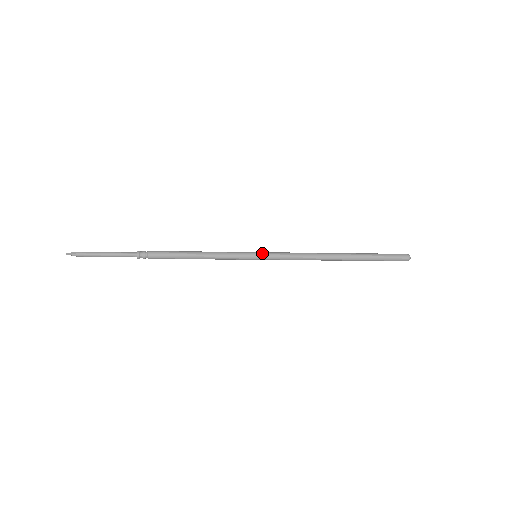
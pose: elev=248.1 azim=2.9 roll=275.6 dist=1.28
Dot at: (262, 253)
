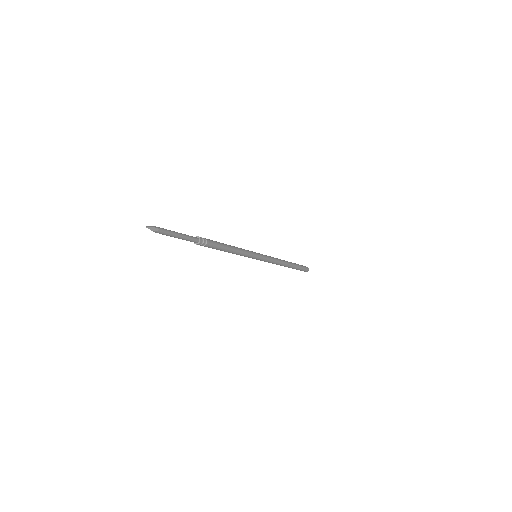
Dot at: (262, 256)
